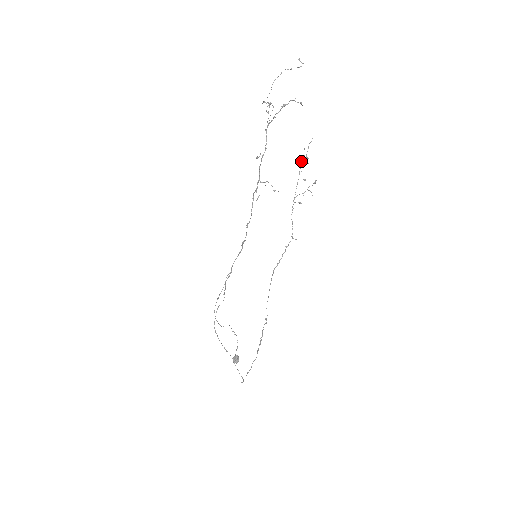
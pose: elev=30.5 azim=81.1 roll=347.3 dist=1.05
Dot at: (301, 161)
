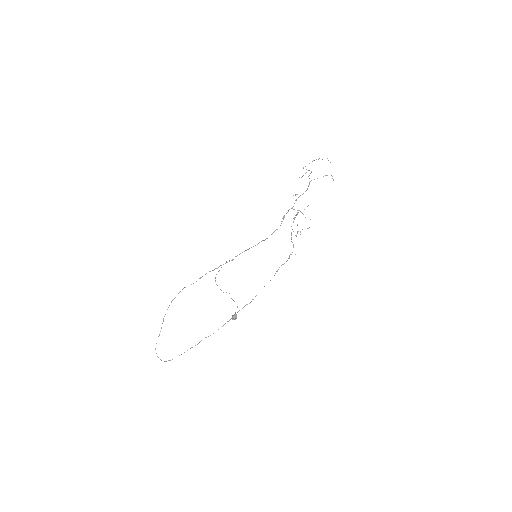
Dot at: (297, 213)
